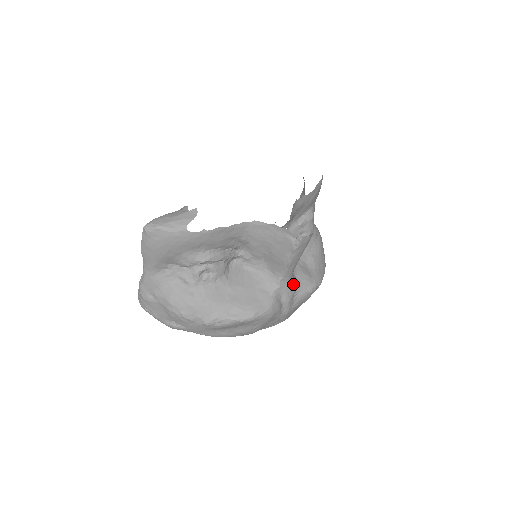
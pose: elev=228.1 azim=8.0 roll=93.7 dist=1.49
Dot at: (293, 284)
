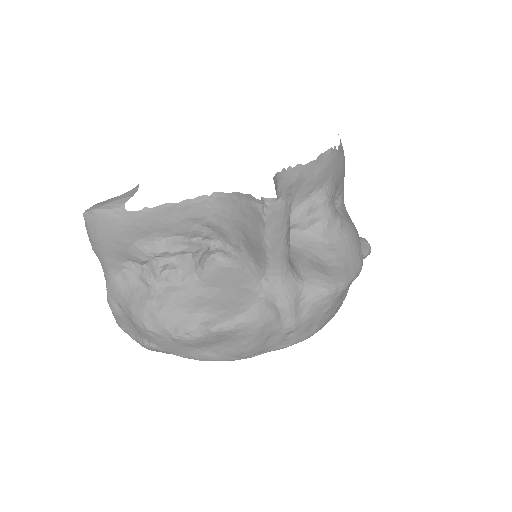
Dot at: (294, 282)
